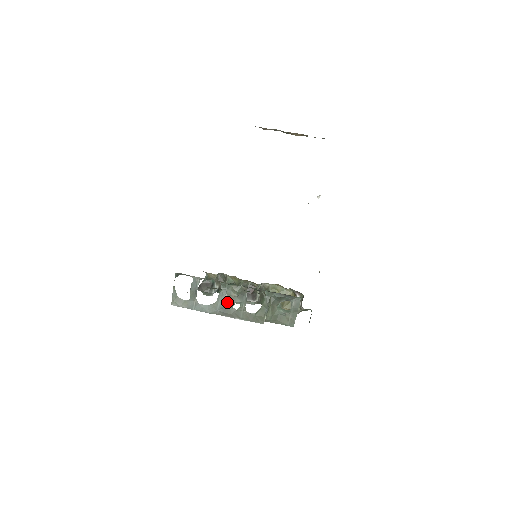
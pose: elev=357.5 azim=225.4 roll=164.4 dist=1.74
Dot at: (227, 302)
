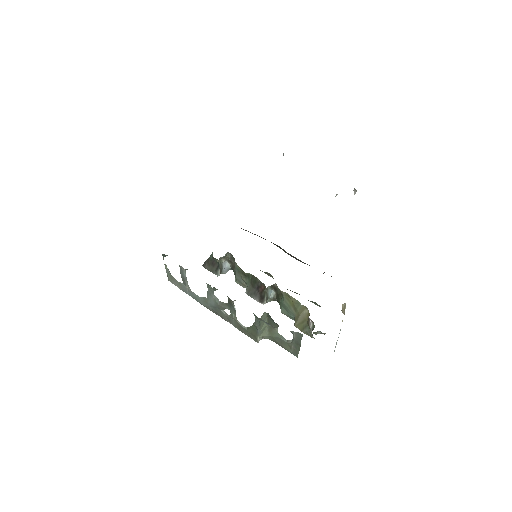
Dot at: (216, 304)
